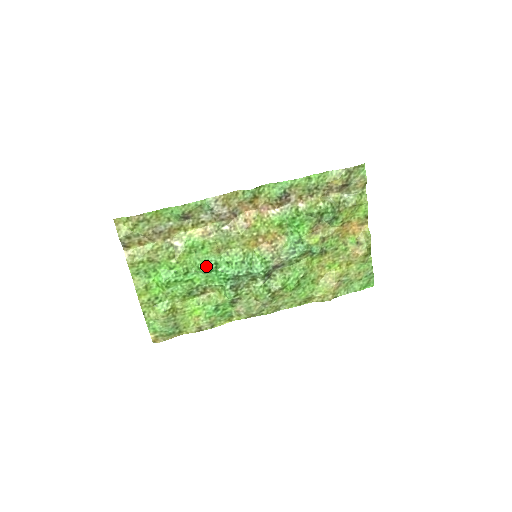
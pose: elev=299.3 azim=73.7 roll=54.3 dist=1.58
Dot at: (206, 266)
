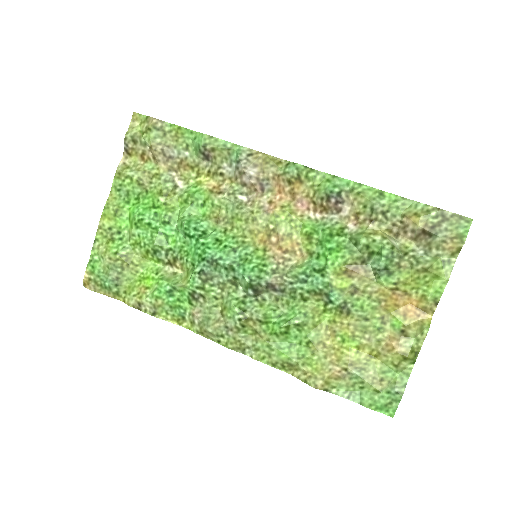
Dot at: (190, 226)
